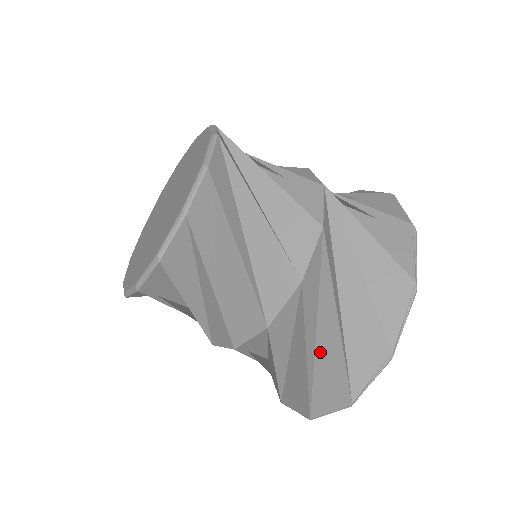
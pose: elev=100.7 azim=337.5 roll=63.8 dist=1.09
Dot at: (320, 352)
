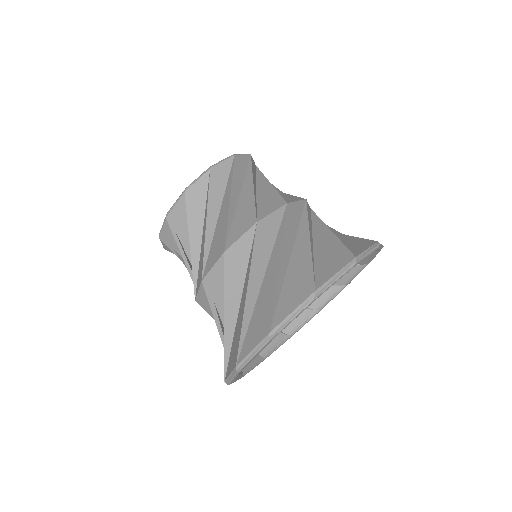
Dot at: (238, 322)
